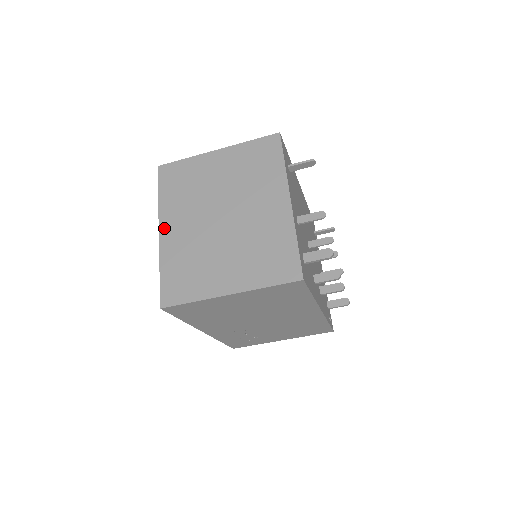
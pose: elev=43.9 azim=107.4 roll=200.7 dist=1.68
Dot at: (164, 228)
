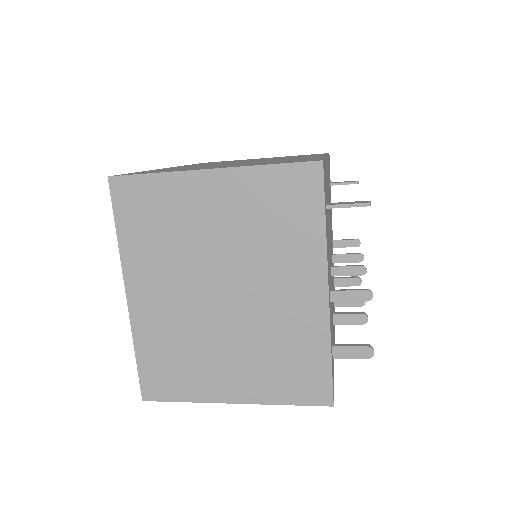
Dot at: (133, 291)
